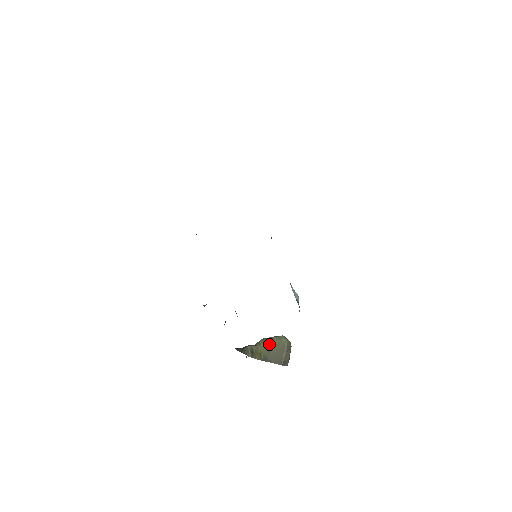
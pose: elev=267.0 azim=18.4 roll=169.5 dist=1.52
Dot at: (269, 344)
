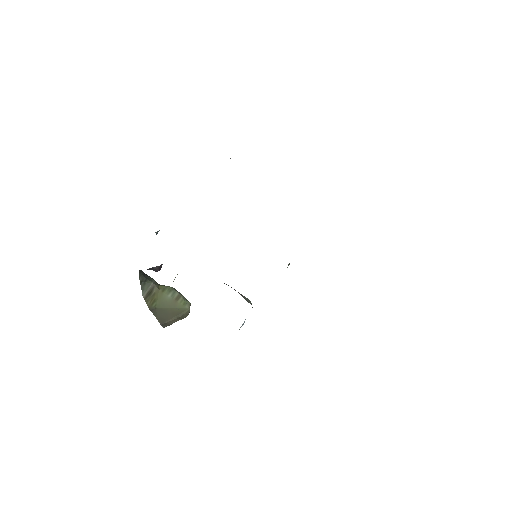
Dot at: (171, 299)
